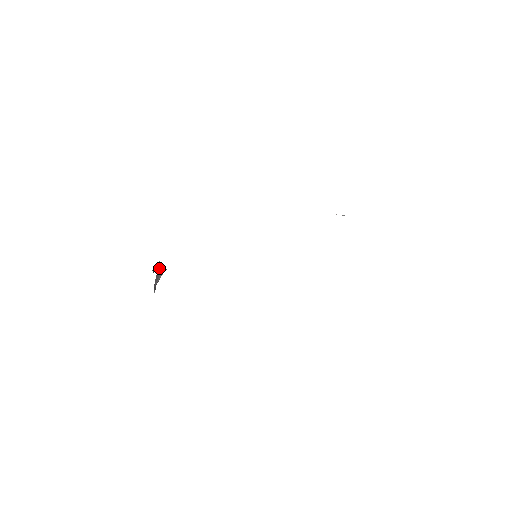
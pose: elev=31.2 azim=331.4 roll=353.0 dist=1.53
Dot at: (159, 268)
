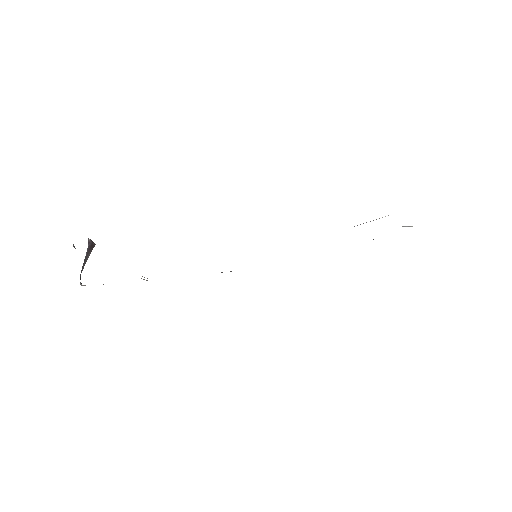
Dot at: (88, 248)
